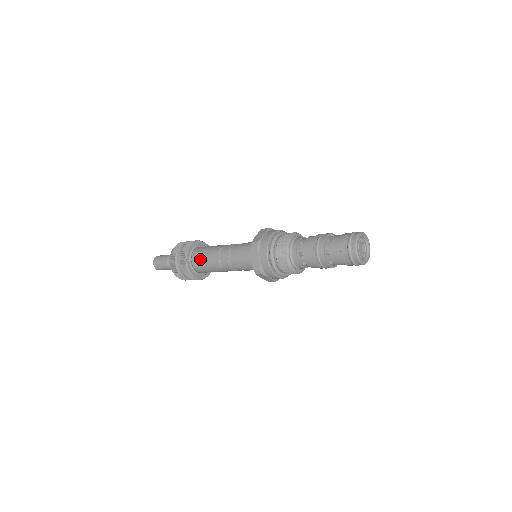
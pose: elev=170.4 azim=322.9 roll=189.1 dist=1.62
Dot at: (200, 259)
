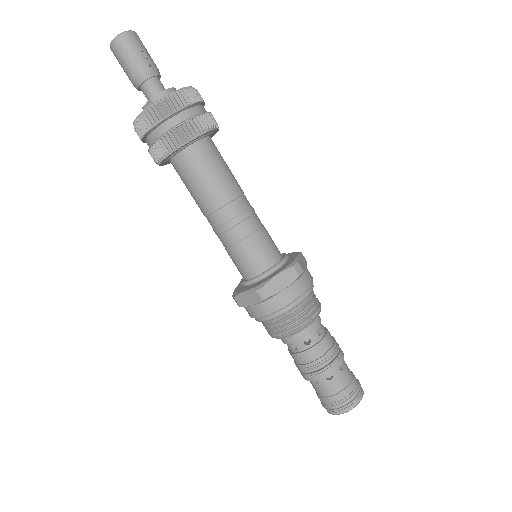
Dot at: (187, 174)
